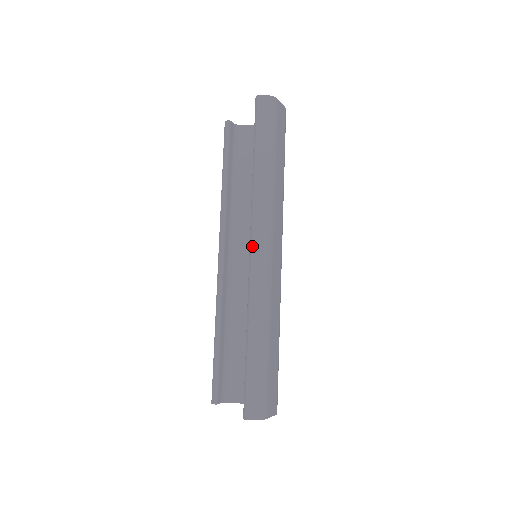
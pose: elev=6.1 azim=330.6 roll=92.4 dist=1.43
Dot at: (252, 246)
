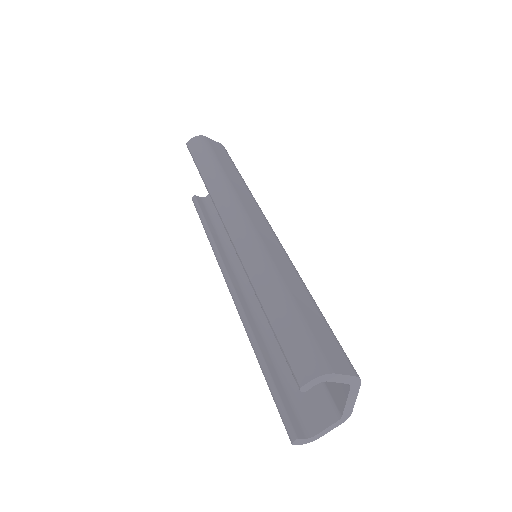
Dot at: (226, 226)
